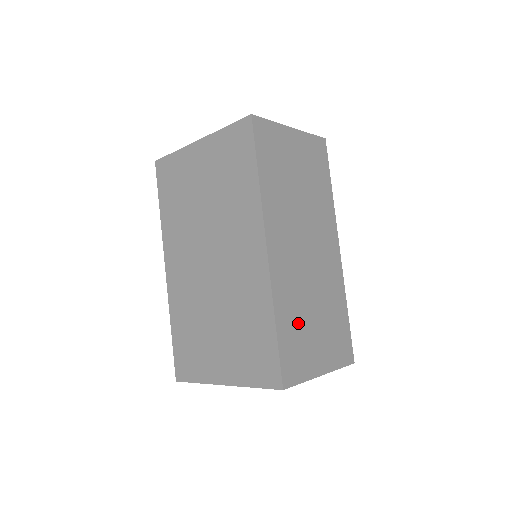
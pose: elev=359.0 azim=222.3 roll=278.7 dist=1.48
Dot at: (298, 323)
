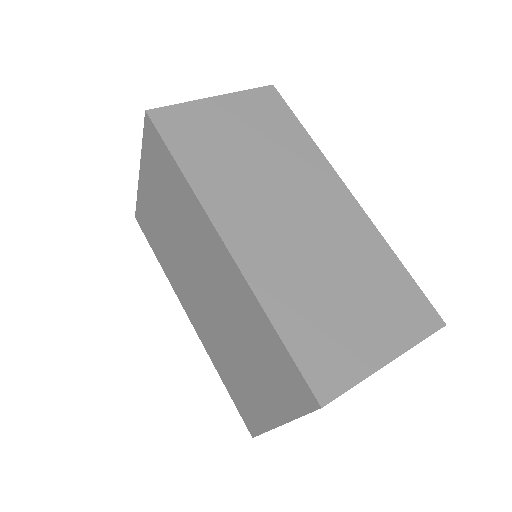
Dot at: (314, 311)
